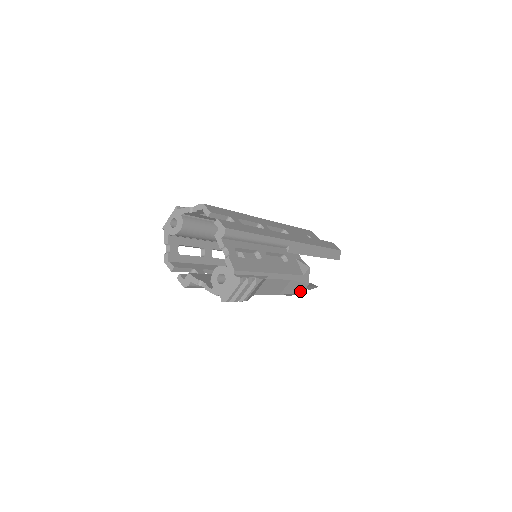
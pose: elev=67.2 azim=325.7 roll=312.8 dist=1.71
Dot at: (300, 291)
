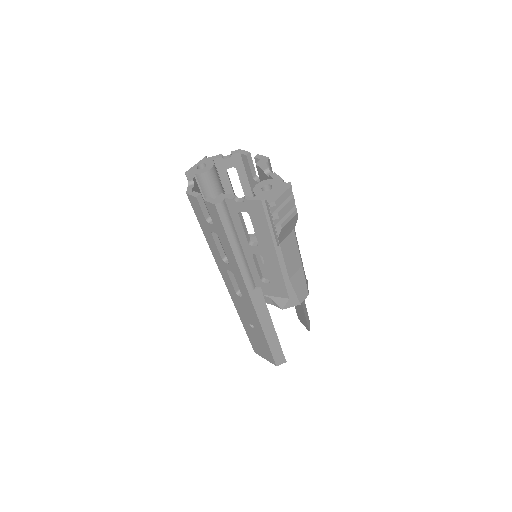
Dot at: (301, 298)
